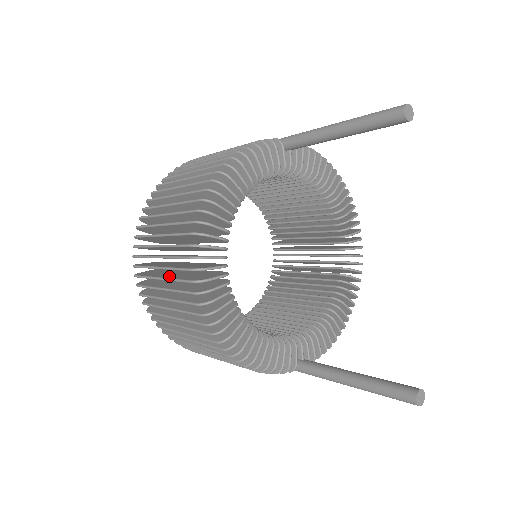
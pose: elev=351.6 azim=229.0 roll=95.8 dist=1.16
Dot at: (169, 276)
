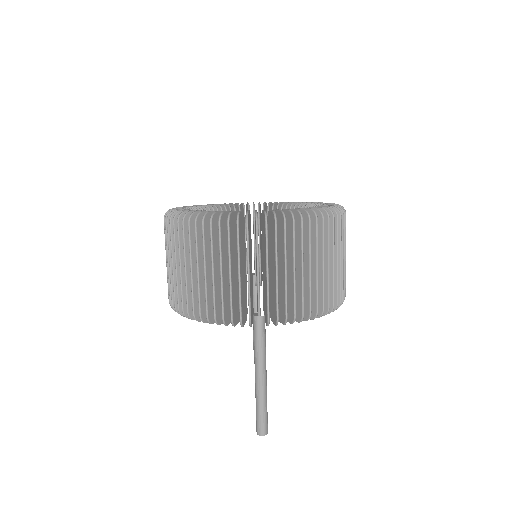
Dot at: occluded
